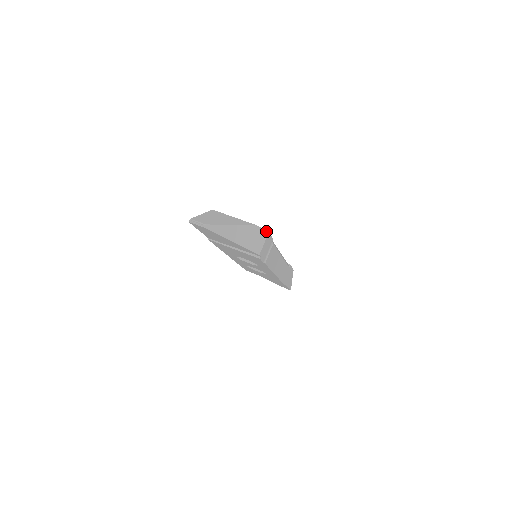
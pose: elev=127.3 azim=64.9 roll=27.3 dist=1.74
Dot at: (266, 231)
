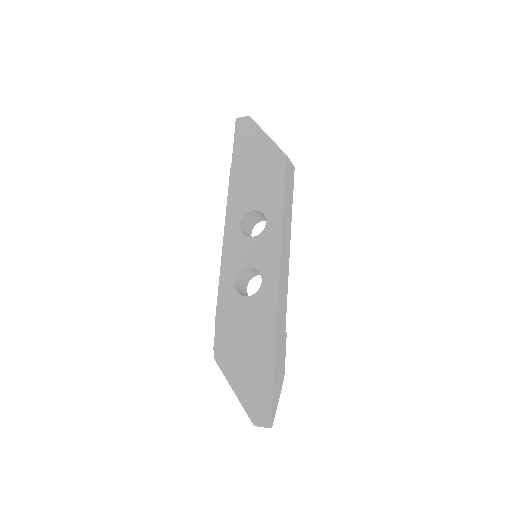
Dot at: occluded
